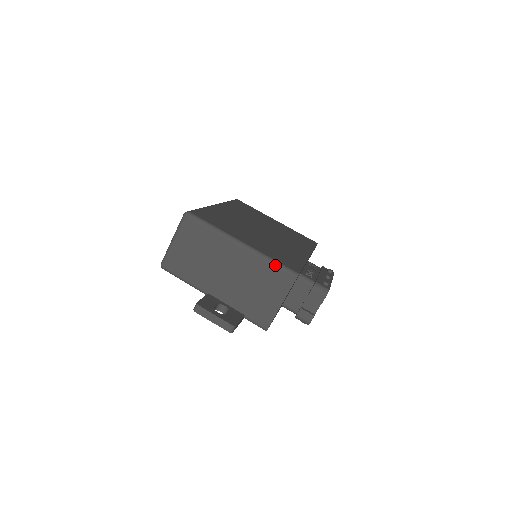
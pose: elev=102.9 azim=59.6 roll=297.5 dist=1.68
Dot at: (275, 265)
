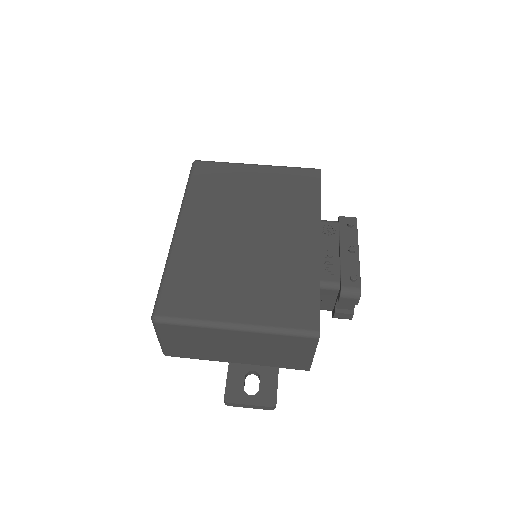
Dot at: (287, 335)
